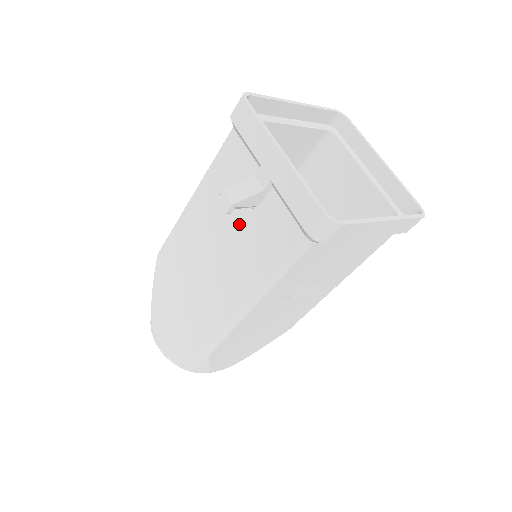
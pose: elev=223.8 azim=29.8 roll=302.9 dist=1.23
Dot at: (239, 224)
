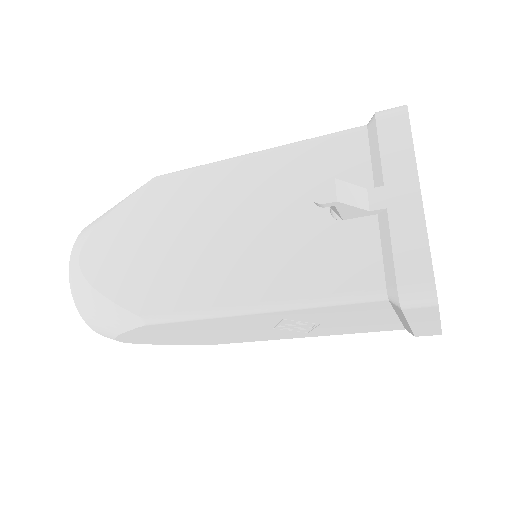
Dot at: (302, 221)
